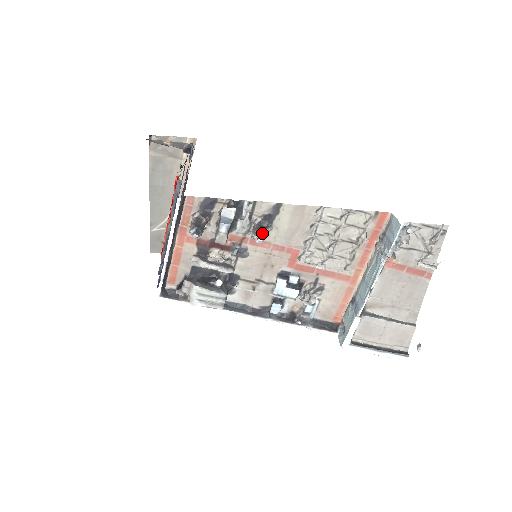
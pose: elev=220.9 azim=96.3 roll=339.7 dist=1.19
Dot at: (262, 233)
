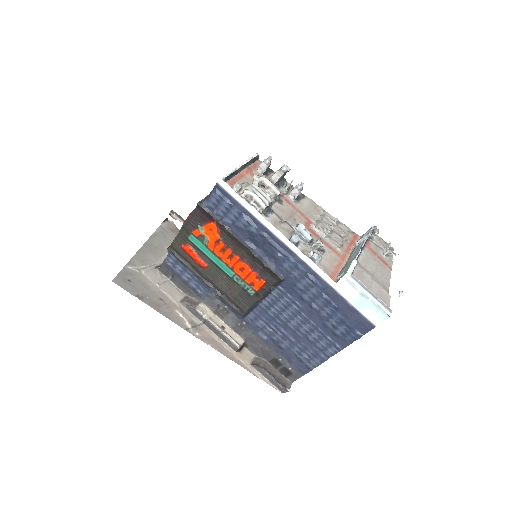
Dot at: (301, 188)
